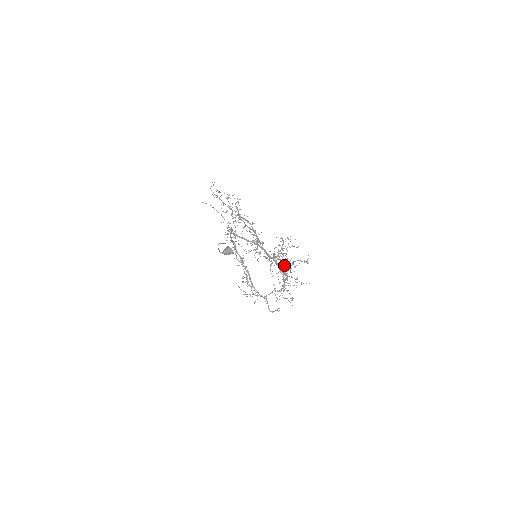
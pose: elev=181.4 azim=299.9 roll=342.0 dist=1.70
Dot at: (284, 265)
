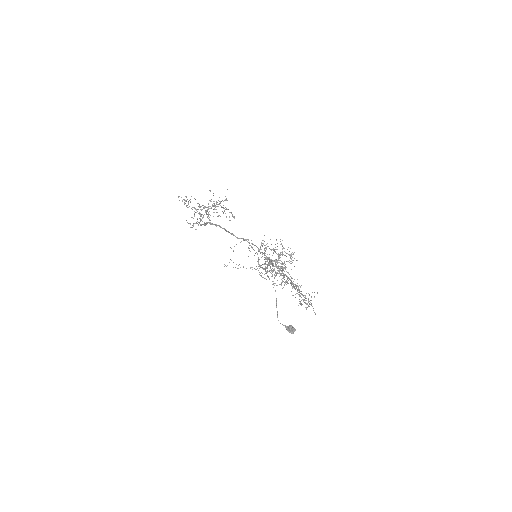
Dot at: occluded
